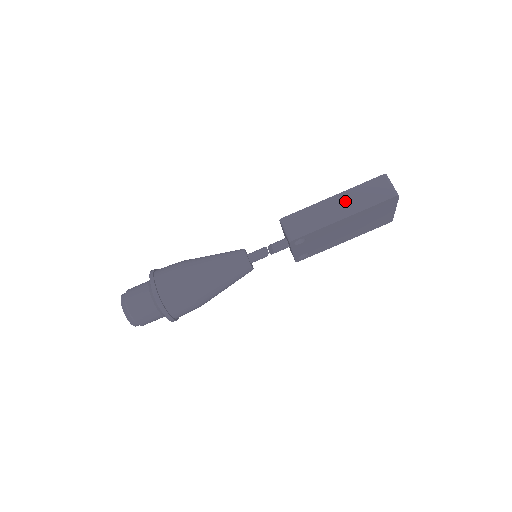
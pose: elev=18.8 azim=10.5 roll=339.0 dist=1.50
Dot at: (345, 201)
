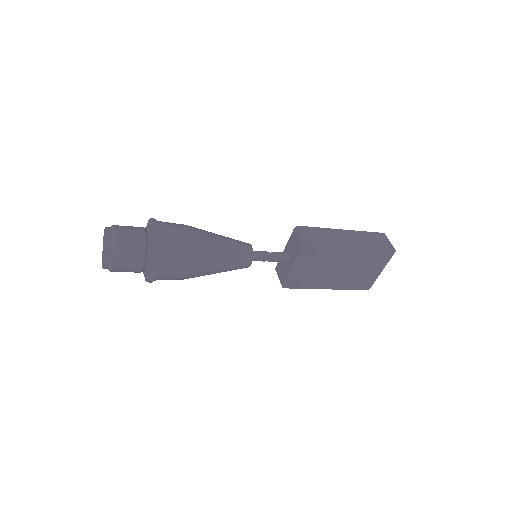
Dot at: (353, 236)
